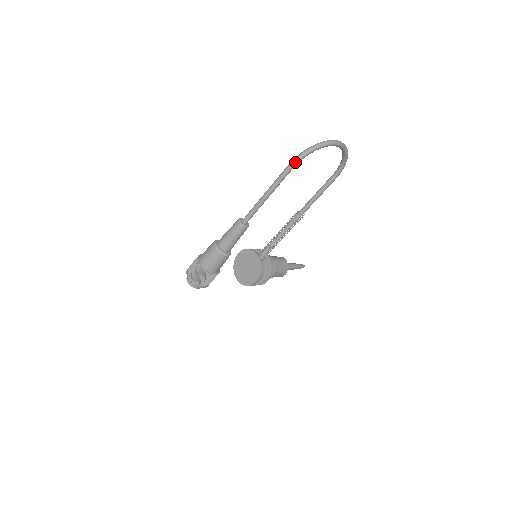
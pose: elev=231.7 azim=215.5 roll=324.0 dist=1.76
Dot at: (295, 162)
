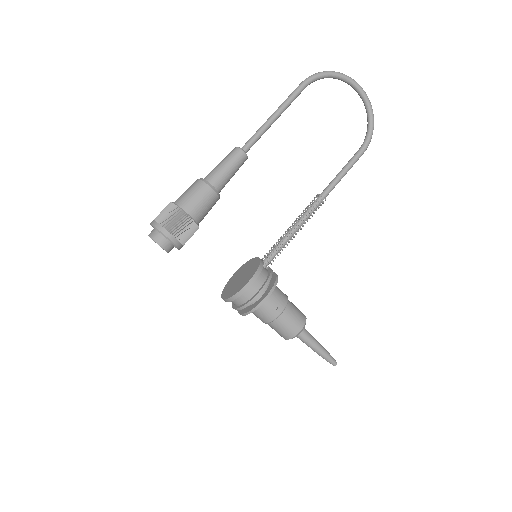
Dot at: (307, 78)
